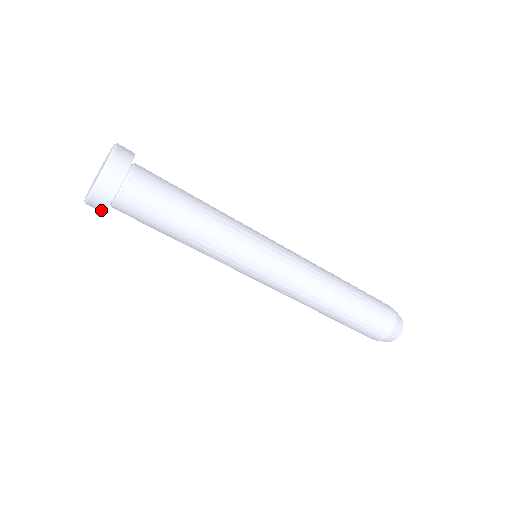
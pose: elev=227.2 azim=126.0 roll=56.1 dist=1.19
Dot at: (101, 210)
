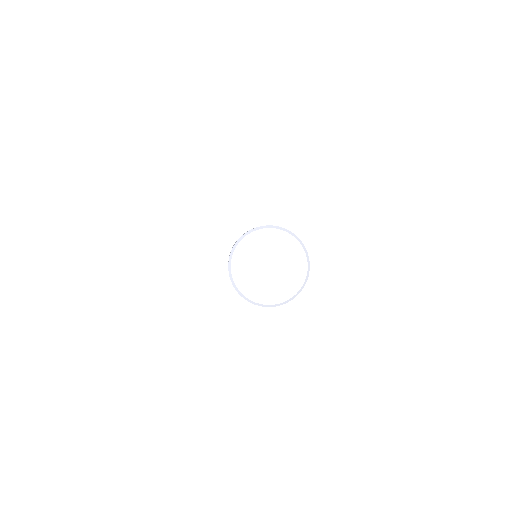
Dot at: occluded
